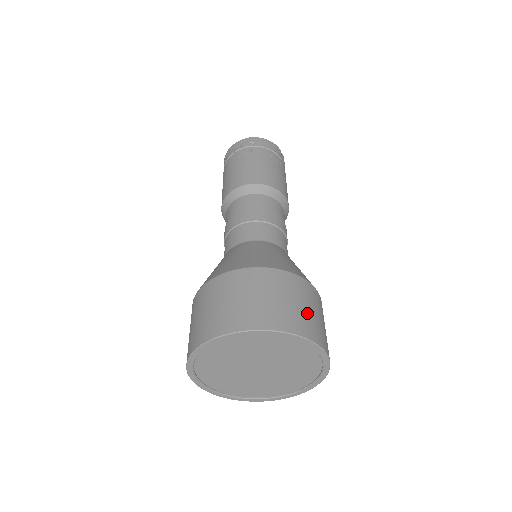
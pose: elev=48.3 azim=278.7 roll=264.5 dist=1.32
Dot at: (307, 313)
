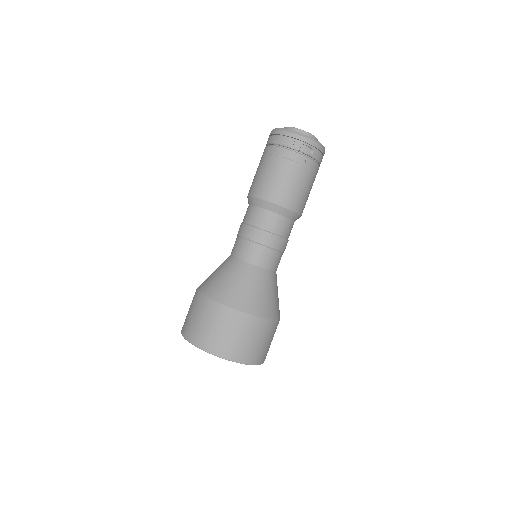
Dot at: occluded
